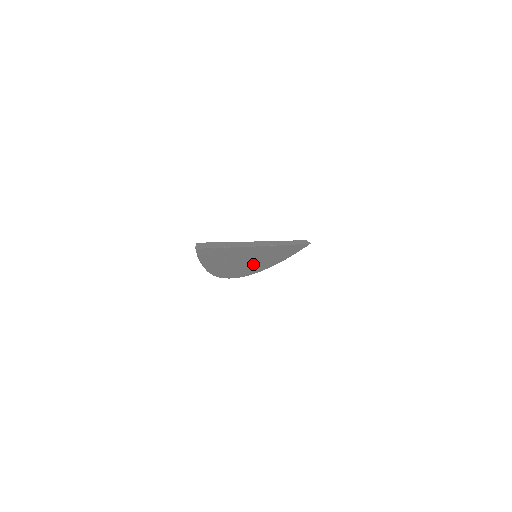
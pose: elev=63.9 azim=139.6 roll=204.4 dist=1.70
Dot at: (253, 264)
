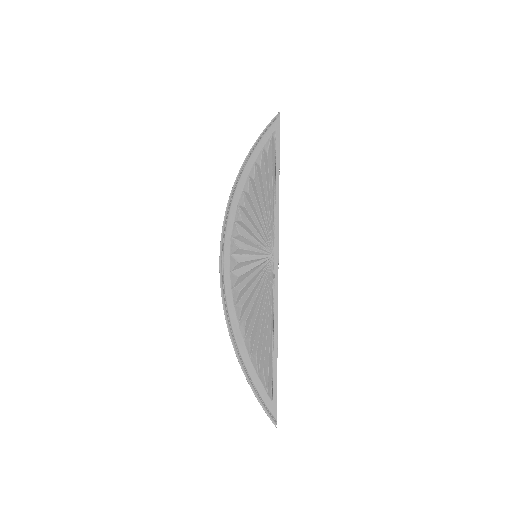
Dot at: (244, 252)
